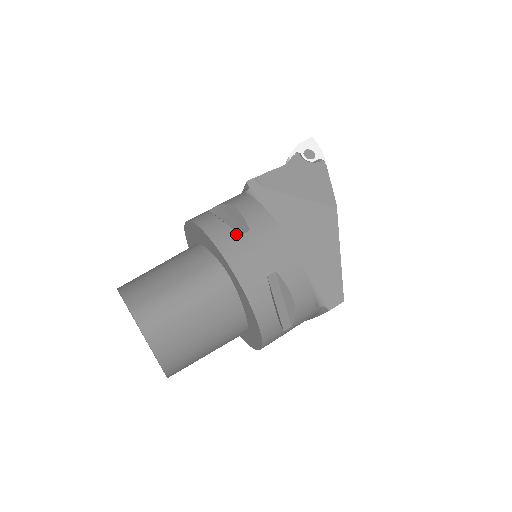
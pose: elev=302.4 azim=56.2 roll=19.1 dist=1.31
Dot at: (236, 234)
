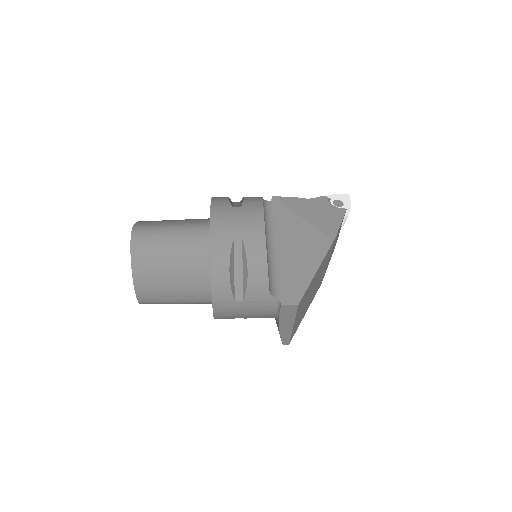
Dot at: (230, 206)
